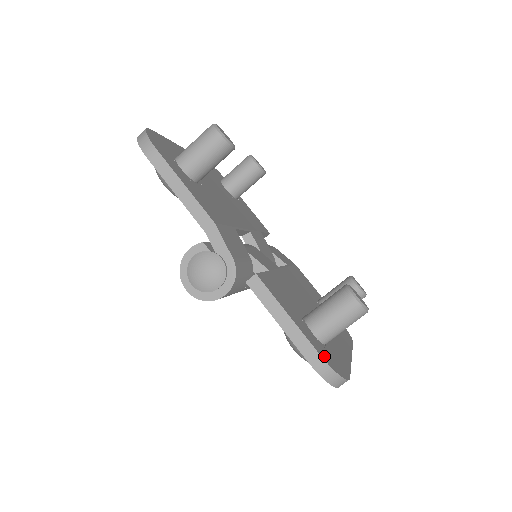
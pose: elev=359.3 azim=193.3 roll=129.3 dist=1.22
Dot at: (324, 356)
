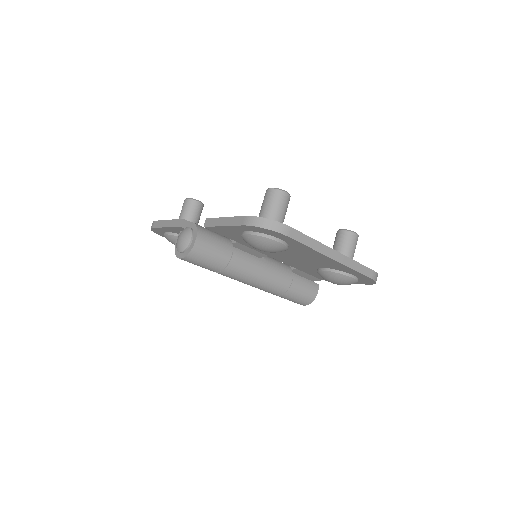
Dot at: occluded
